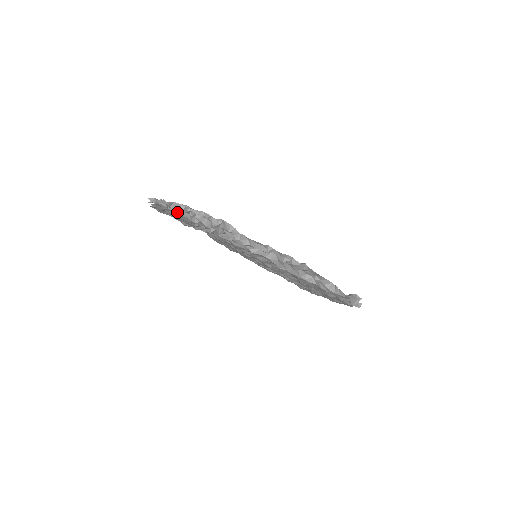
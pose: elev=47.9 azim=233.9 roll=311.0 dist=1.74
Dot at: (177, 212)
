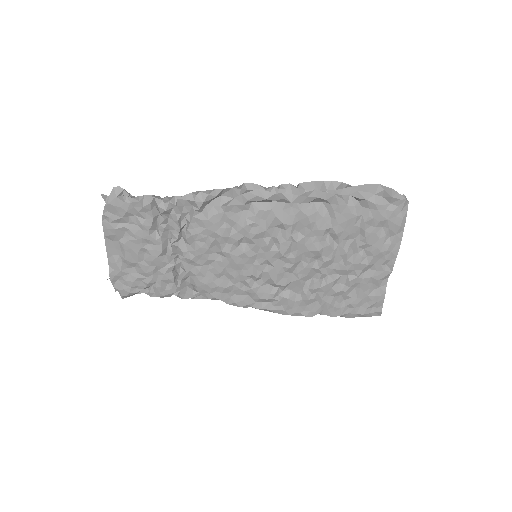
Dot at: (113, 198)
